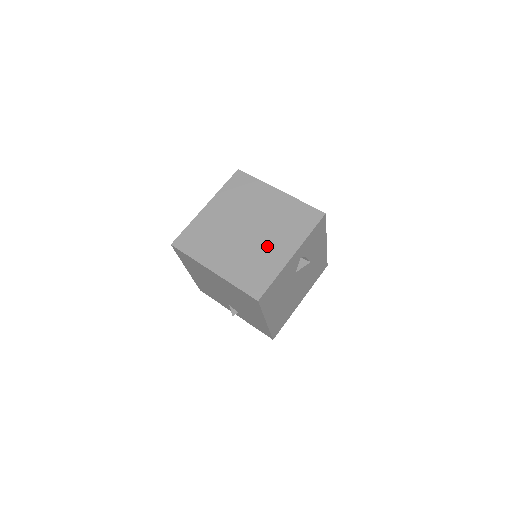
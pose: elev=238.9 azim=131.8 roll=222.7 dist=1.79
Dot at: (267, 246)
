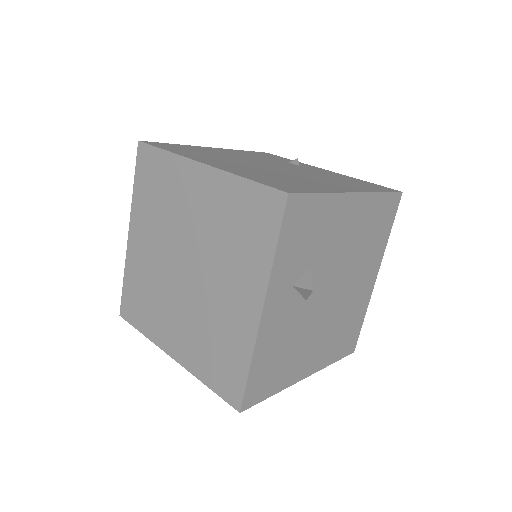
Dot at: (219, 298)
